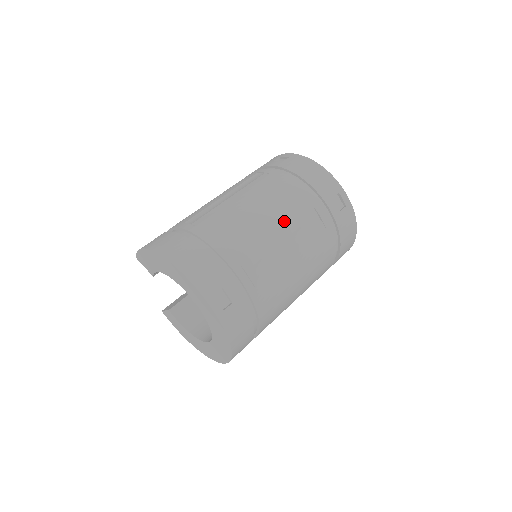
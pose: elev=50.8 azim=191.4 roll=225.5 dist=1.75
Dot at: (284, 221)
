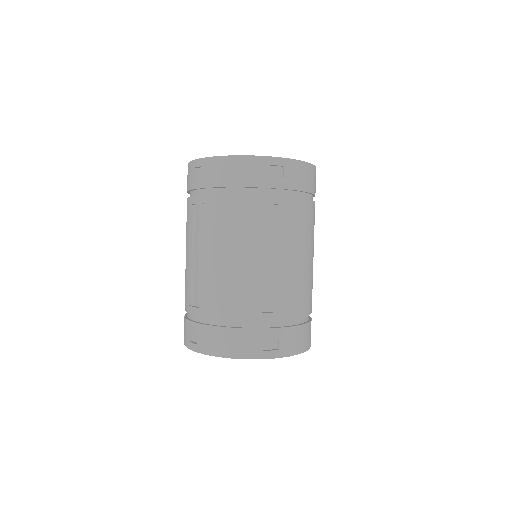
Dot at: (253, 244)
